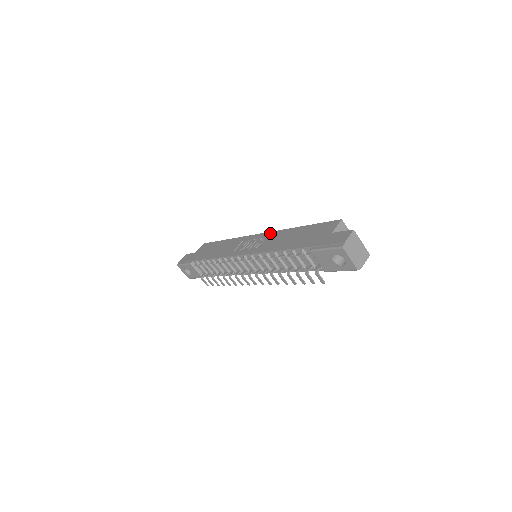
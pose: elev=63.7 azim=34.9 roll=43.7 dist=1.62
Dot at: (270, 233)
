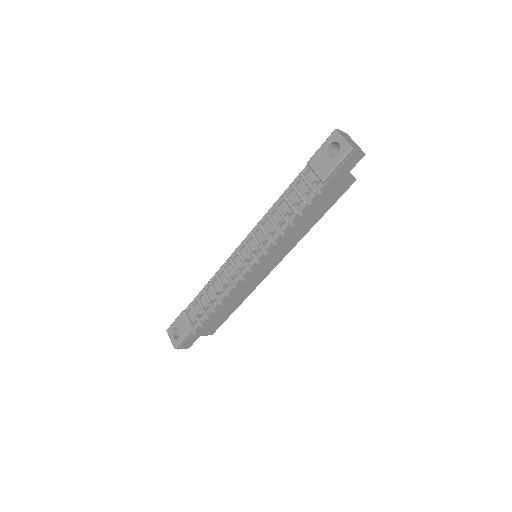
Dot at: occluded
